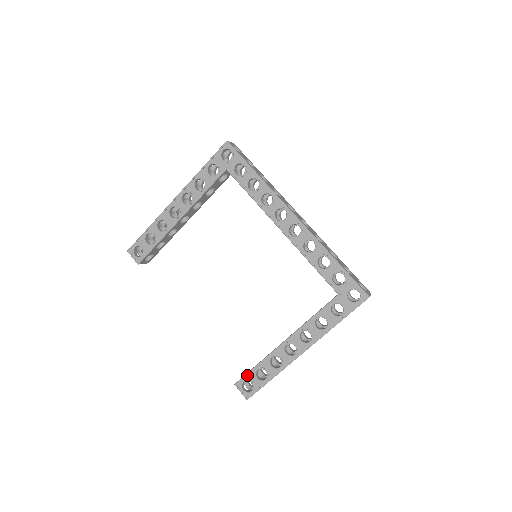
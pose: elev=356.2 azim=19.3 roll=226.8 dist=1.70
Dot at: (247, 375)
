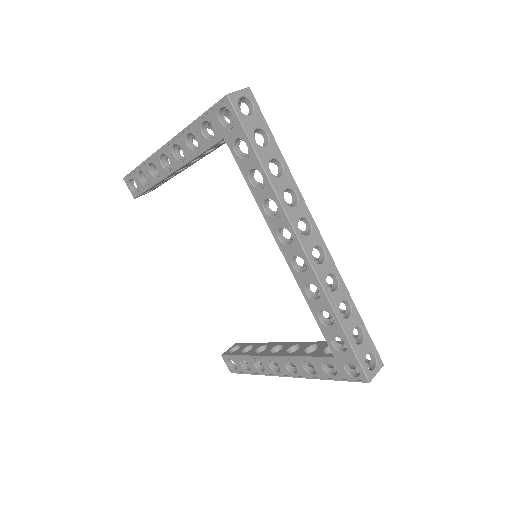
Dot at: (233, 357)
